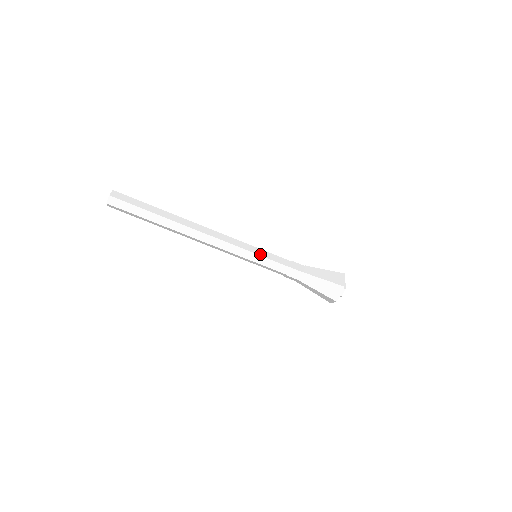
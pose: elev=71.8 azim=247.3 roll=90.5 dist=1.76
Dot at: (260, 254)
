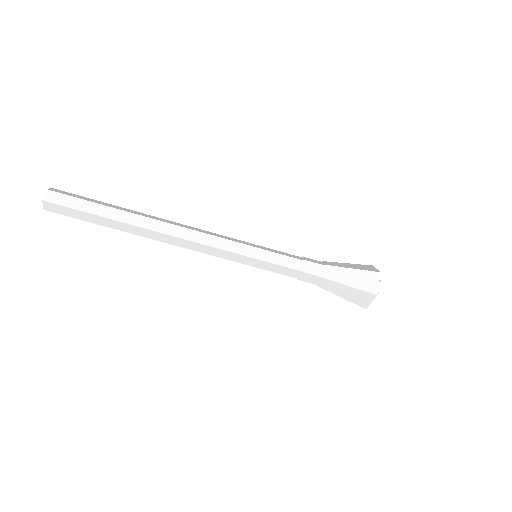
Dot at: (260, 258)
